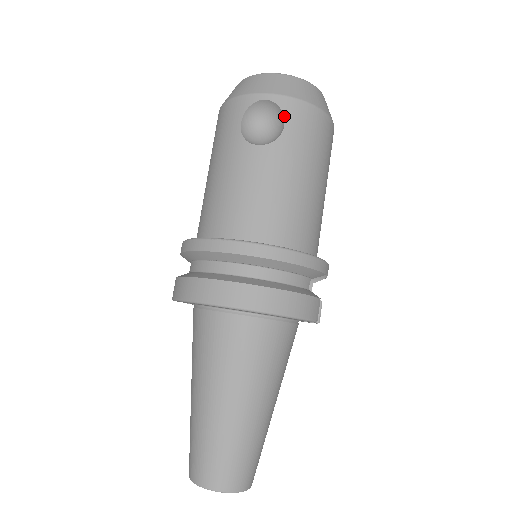
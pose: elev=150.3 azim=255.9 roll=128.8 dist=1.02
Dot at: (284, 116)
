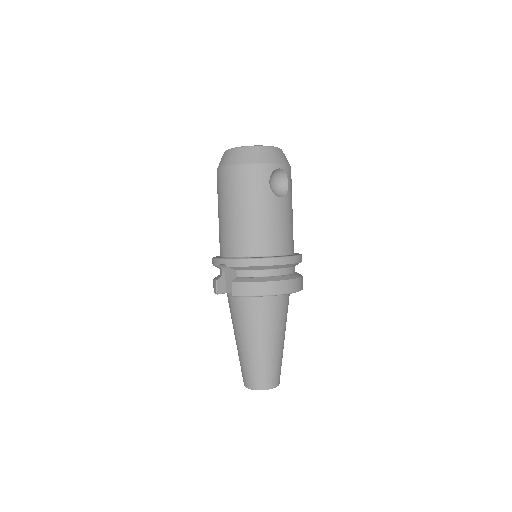
Dot at: (288, 178)
